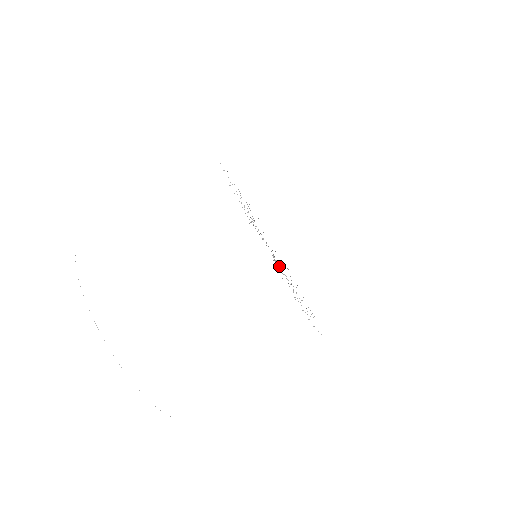
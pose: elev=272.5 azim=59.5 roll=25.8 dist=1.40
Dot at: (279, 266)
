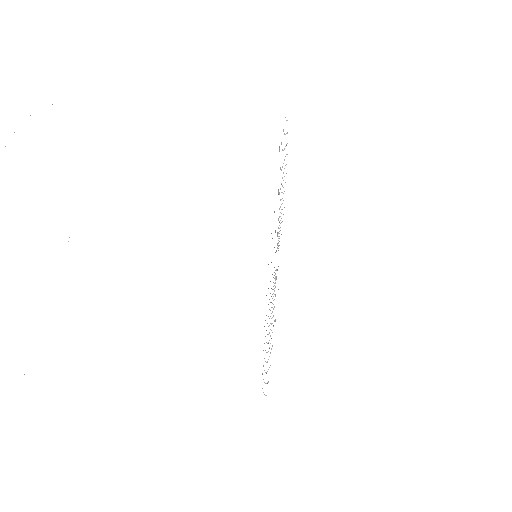
Dot at: occluded
